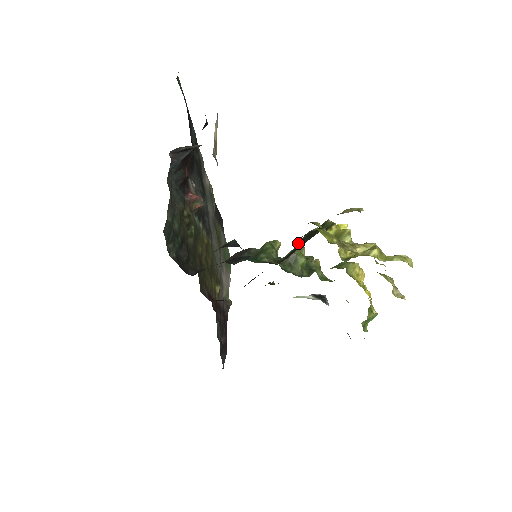
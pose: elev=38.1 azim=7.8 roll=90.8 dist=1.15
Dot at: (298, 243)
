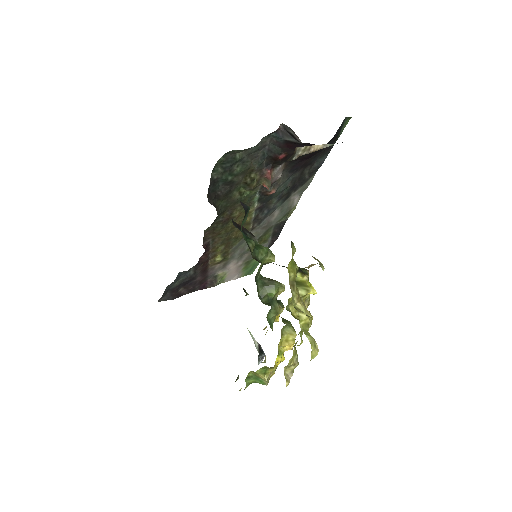
Dot at: occluded
